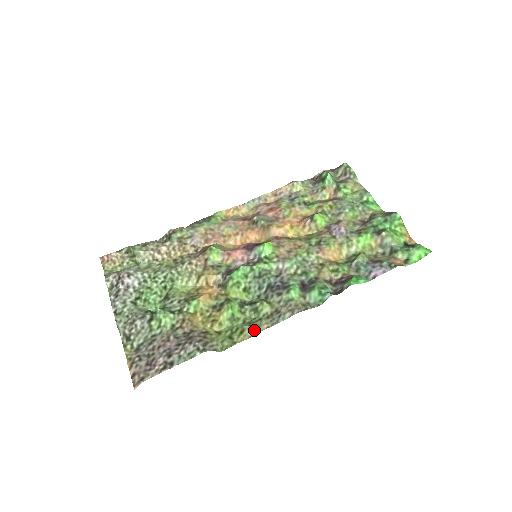
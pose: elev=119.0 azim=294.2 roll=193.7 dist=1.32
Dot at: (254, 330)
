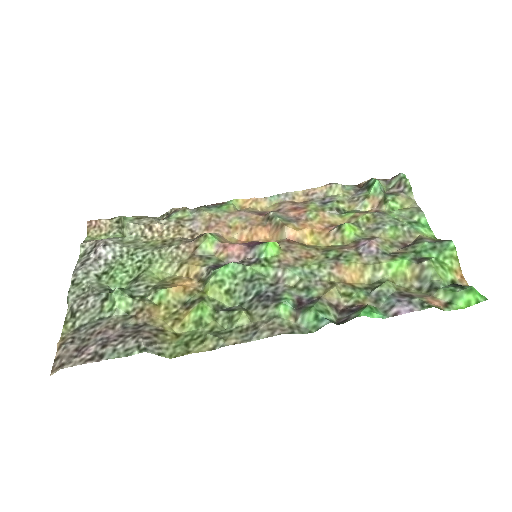
Dot at: (218, 342)
